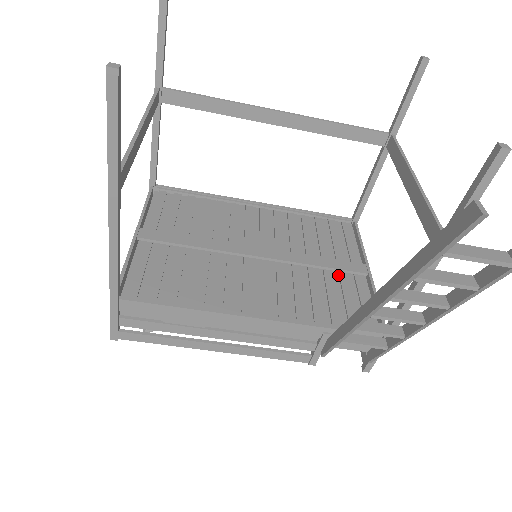
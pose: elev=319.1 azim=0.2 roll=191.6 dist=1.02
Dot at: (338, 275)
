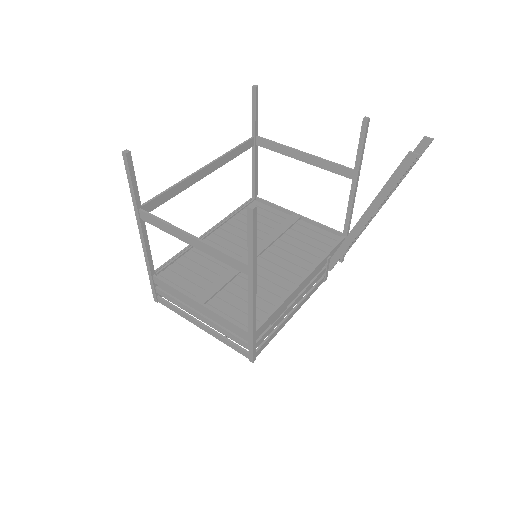
Dot at: (292, 230)
